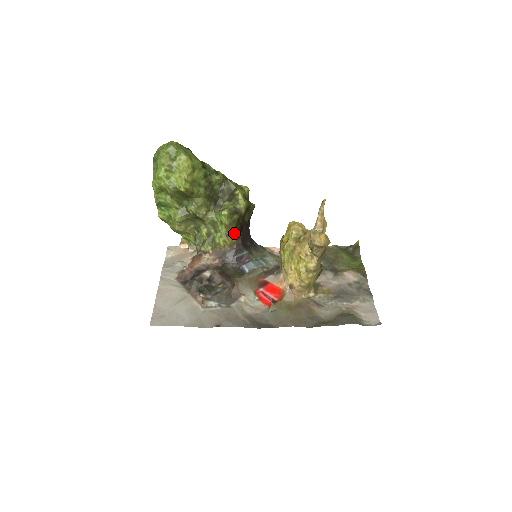
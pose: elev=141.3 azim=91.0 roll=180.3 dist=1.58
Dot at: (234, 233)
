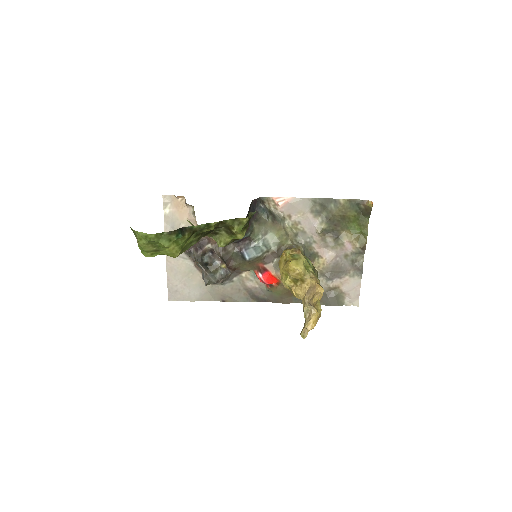
Dot at: occluded
